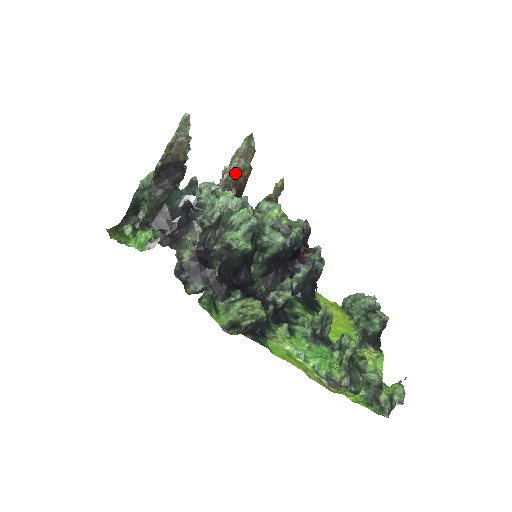
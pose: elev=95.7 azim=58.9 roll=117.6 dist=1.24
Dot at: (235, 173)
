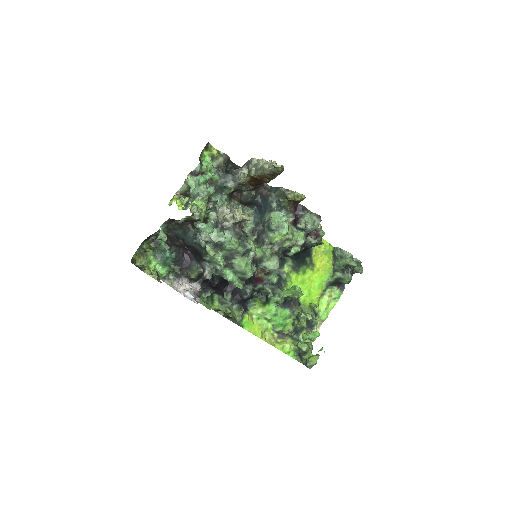
Dot at: (259, 176)
